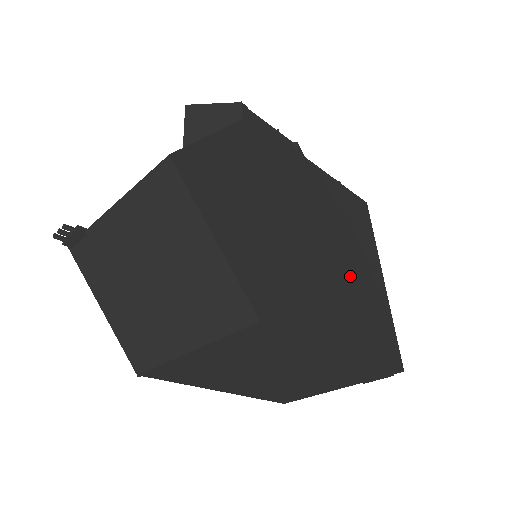
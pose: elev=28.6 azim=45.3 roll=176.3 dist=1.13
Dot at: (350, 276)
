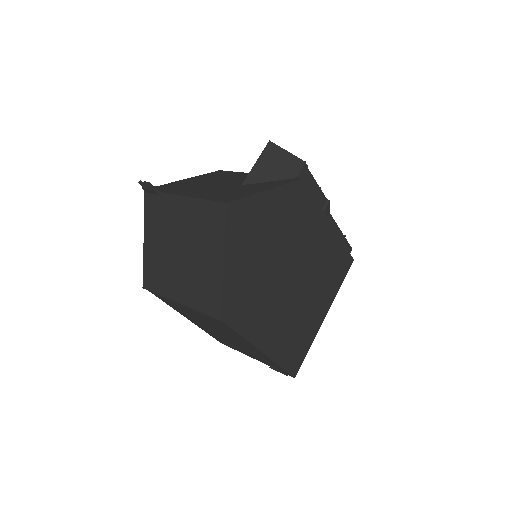
Dot at: (300, 308)
